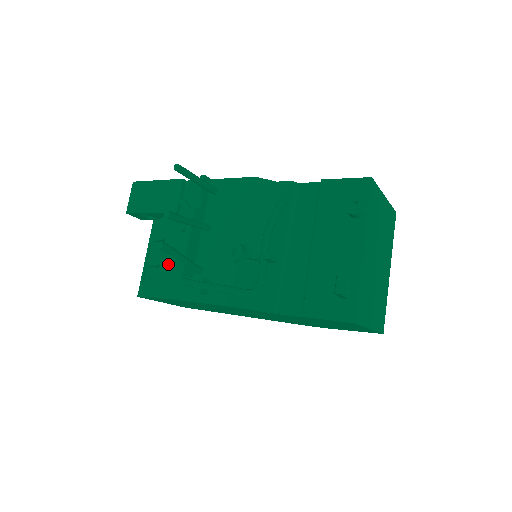
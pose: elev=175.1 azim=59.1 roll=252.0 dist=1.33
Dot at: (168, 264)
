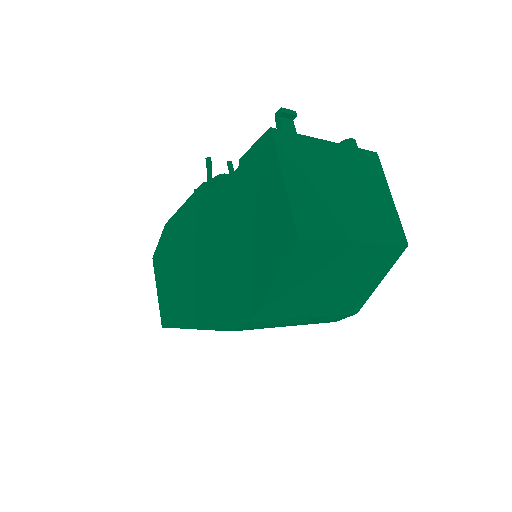
Dot at: occluded
